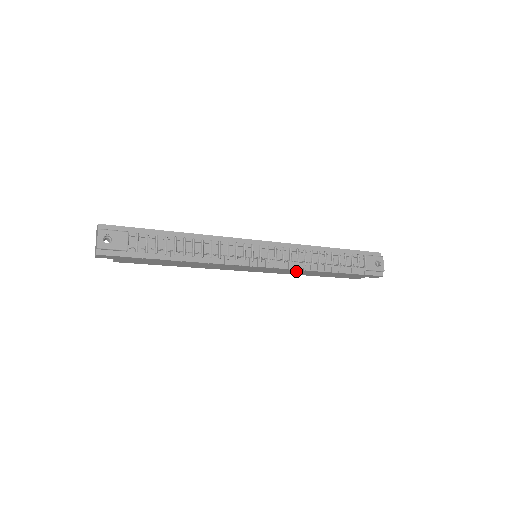
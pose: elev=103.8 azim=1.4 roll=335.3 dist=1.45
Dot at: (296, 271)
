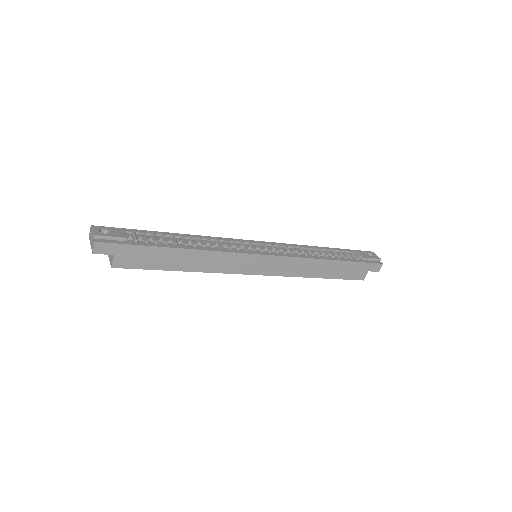
Dot at: (300, 264)
